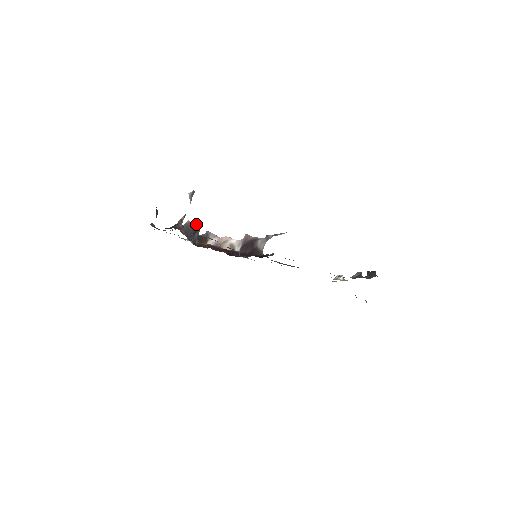
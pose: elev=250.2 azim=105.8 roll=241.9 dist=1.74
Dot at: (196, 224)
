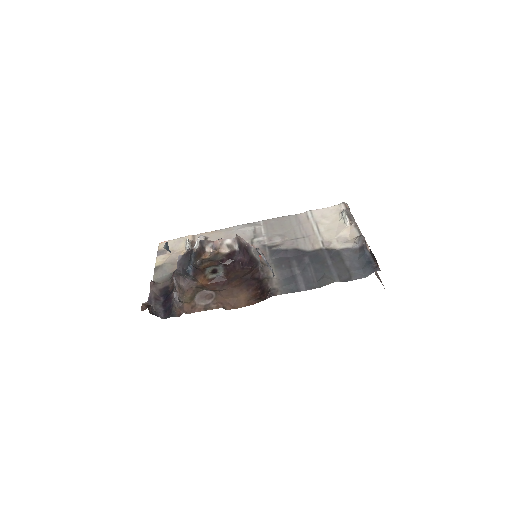
Dot at: (186, 252)
